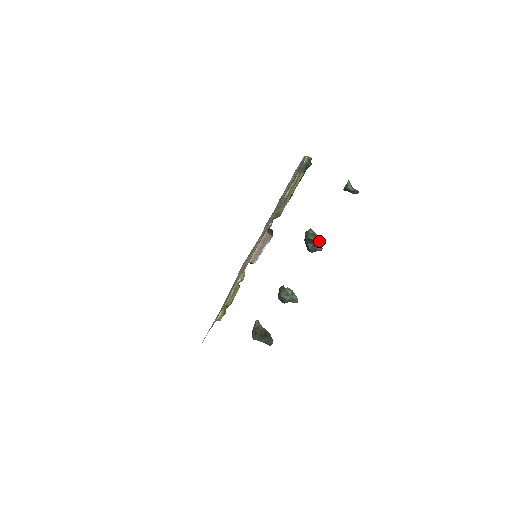
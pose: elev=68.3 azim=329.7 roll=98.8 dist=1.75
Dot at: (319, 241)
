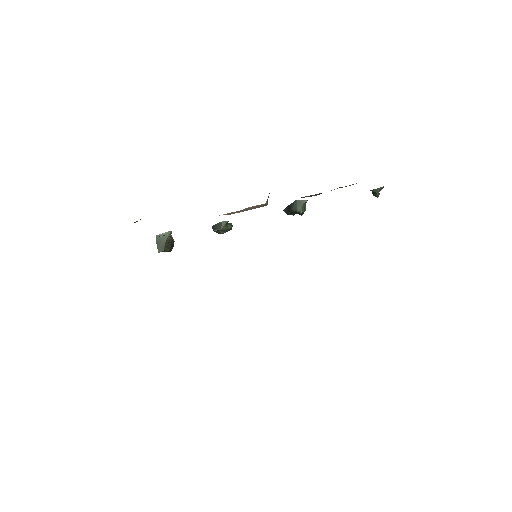
Dot at: occluded
